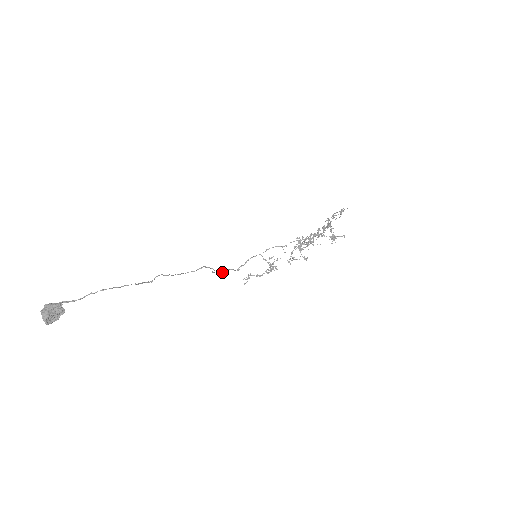
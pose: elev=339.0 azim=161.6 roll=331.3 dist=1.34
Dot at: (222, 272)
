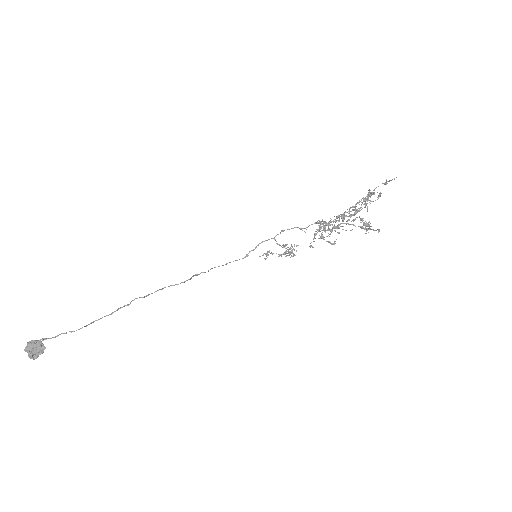
Dot at: occluded
